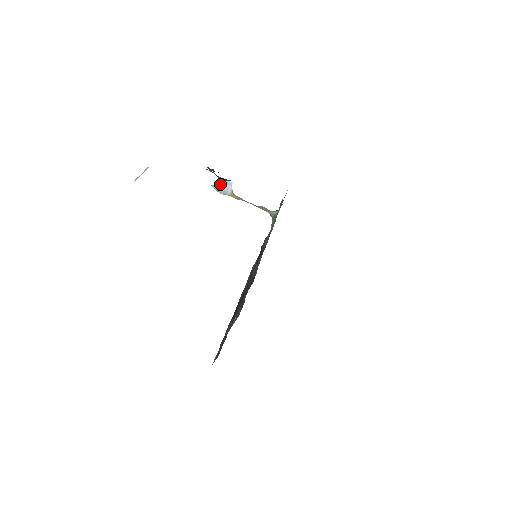
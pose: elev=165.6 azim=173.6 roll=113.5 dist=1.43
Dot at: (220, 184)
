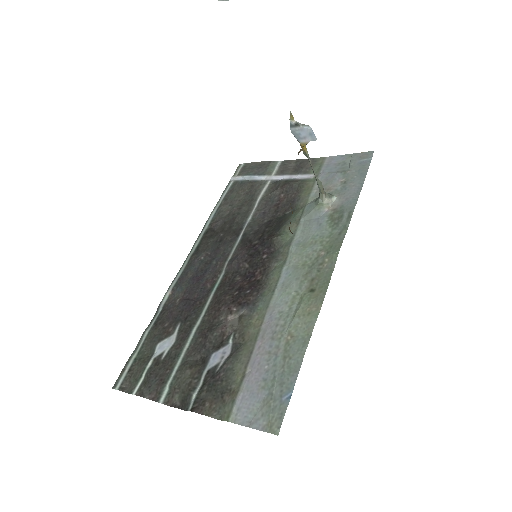
Dot at: occluded
